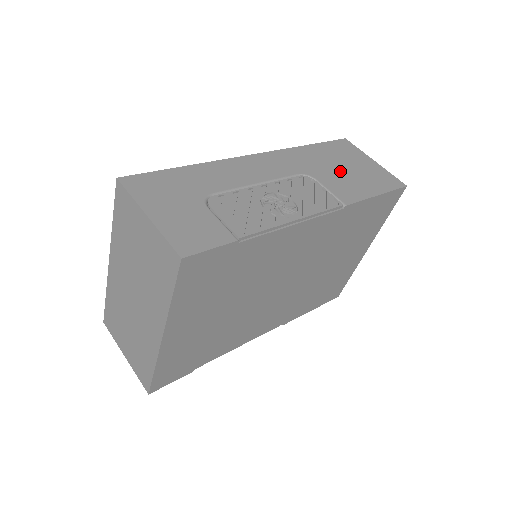
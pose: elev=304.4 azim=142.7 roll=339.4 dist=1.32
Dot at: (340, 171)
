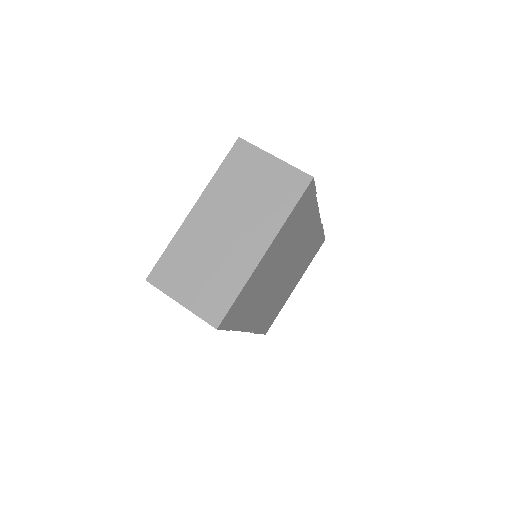
Dot at: occluded
